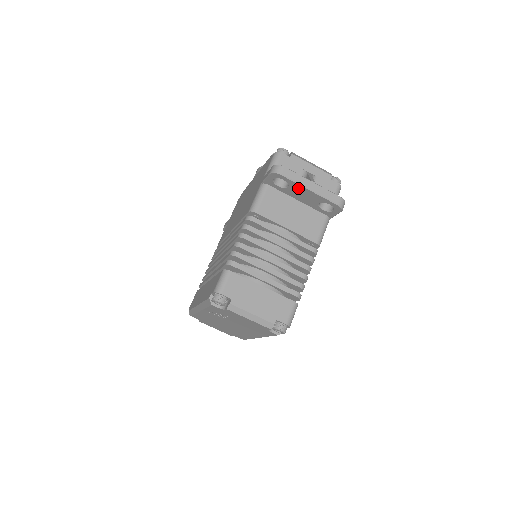
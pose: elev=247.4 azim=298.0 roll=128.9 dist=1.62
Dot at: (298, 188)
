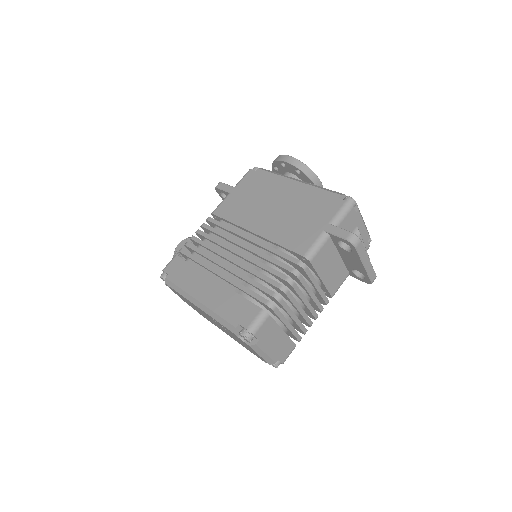
Dot at: (355, 258)
